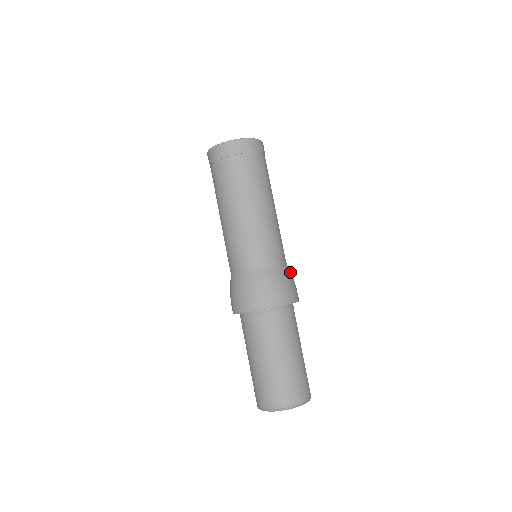
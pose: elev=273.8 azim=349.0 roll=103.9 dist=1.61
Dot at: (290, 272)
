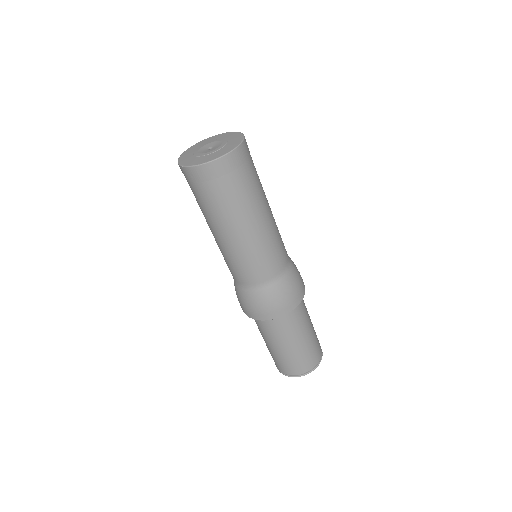
Dot at: occluded
